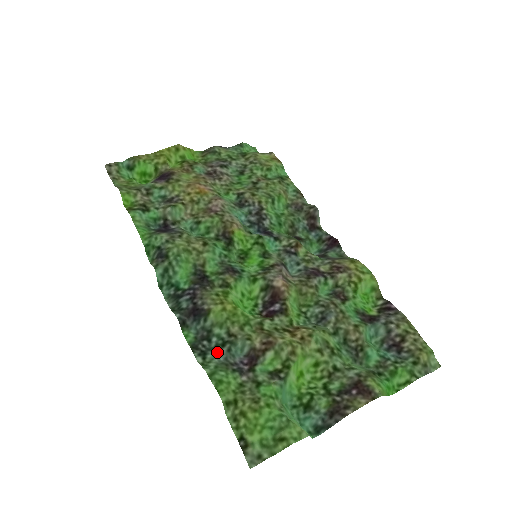
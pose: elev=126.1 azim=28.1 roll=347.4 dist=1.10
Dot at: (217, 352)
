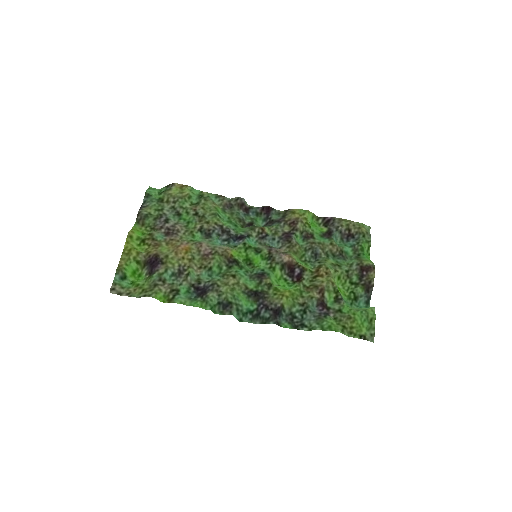
Dot at: (306, 318)
